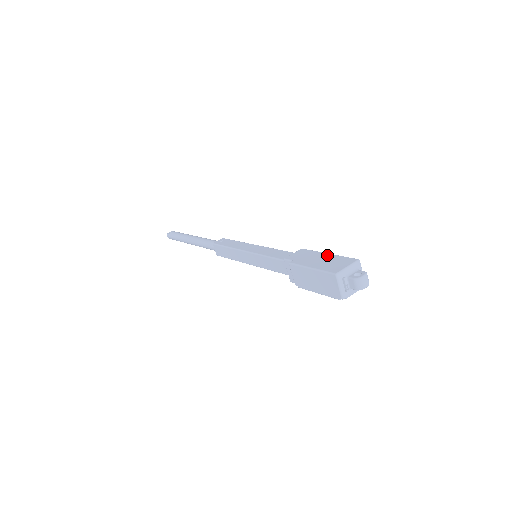
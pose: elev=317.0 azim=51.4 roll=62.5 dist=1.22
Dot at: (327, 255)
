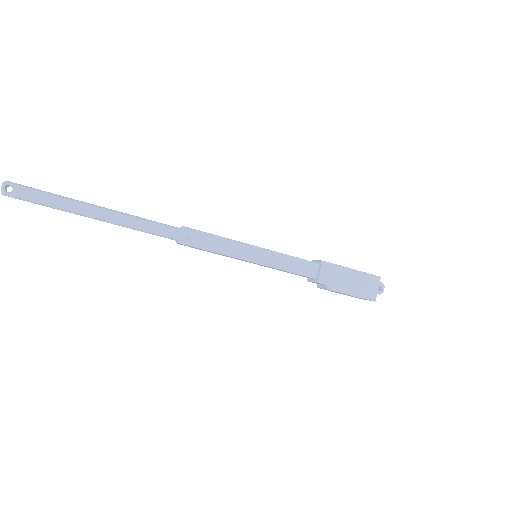
Dot at: (354, 273)
